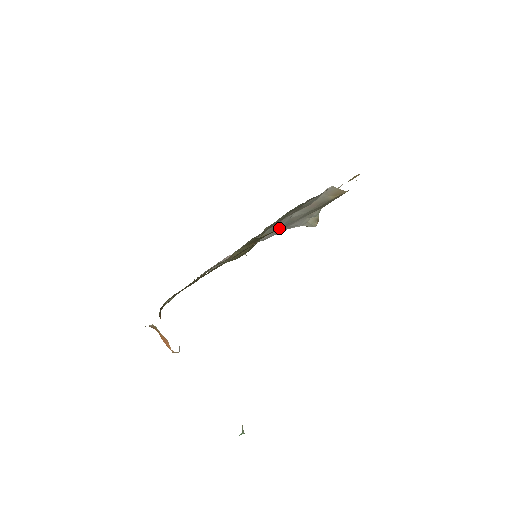
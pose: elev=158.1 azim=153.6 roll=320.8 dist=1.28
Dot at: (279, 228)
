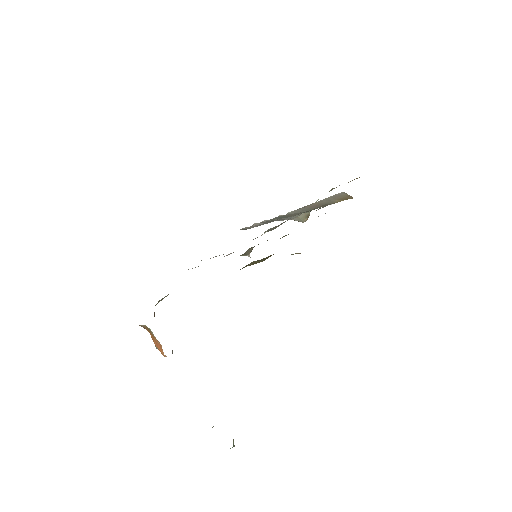
Dot at: occluded
